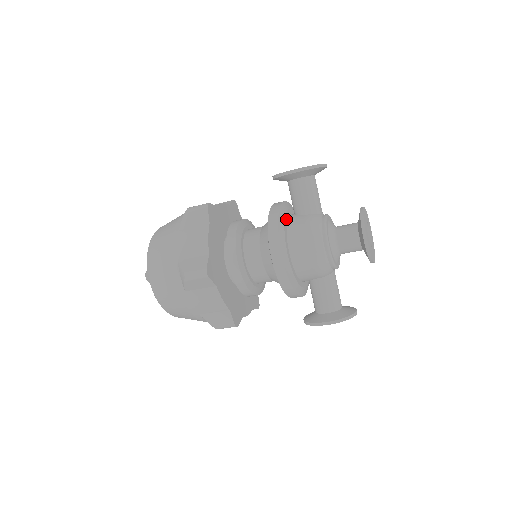
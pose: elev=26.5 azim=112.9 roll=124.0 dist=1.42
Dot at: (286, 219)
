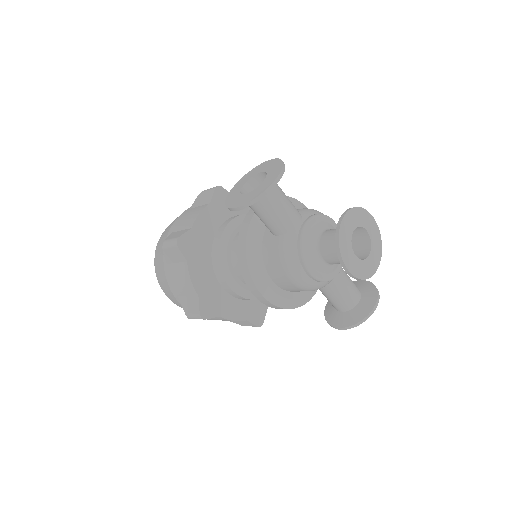
Dot at: (259, 243)
